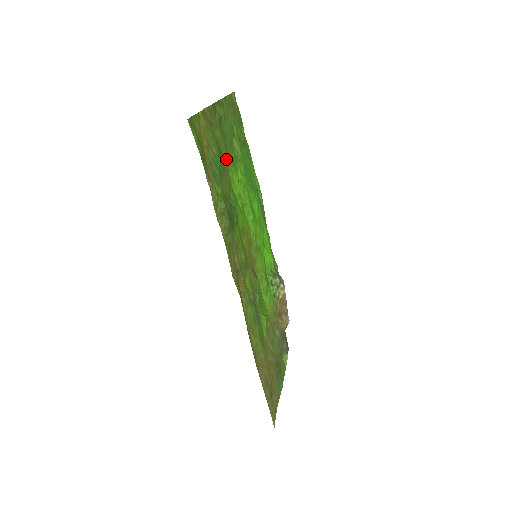
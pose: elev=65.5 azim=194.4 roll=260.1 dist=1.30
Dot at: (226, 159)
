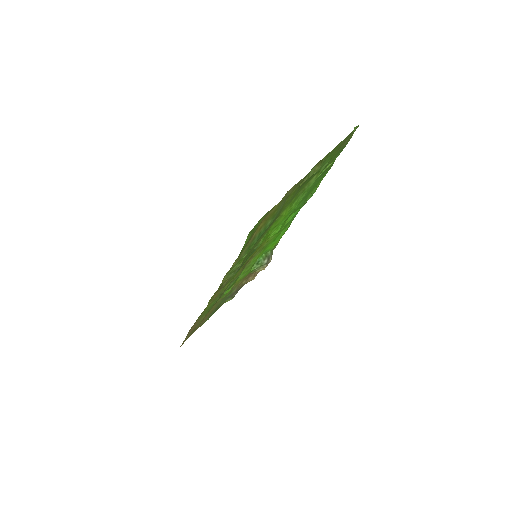
Dot at: (283, 209)
